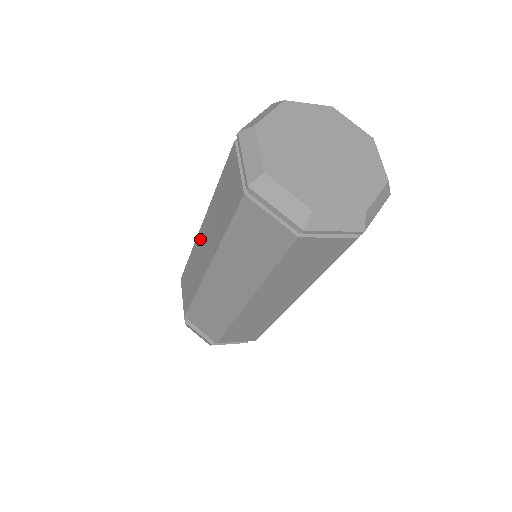
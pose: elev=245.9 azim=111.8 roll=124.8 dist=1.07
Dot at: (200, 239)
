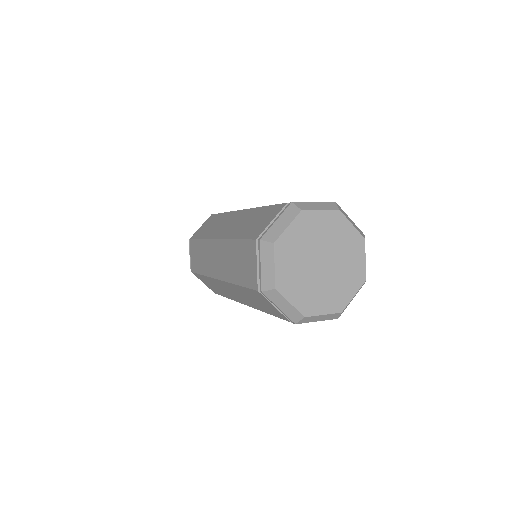
Dot at: (213, 247)
